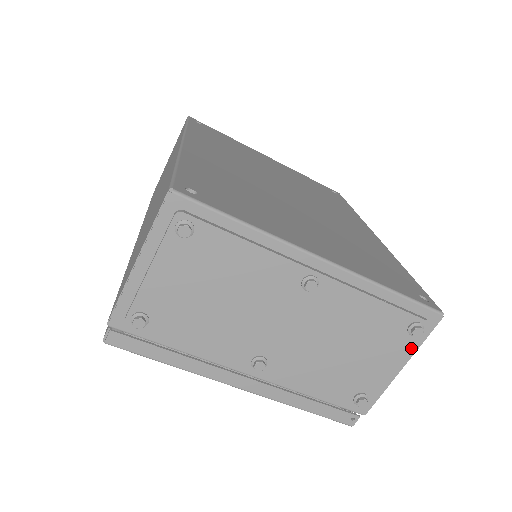
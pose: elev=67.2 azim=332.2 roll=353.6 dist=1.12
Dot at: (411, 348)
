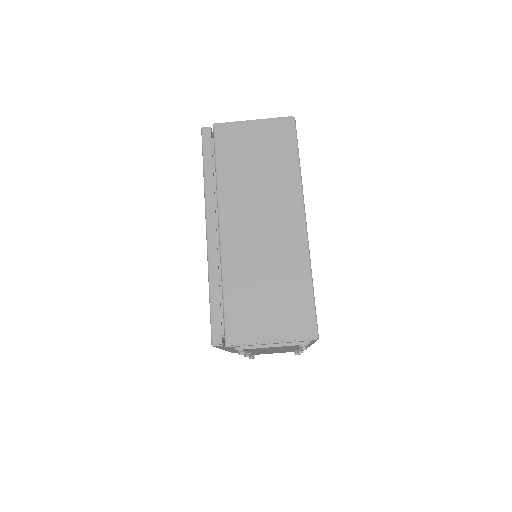
Dot at: occluded
